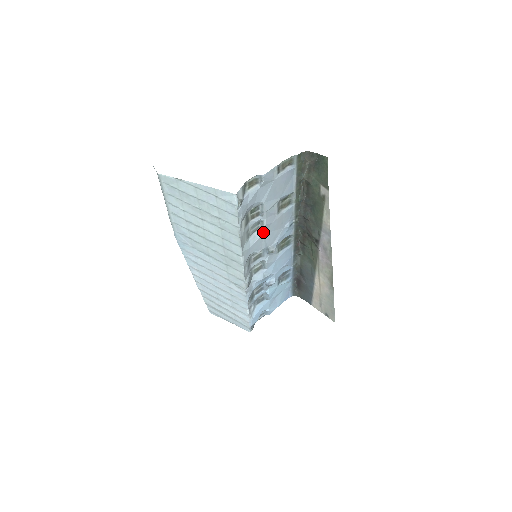
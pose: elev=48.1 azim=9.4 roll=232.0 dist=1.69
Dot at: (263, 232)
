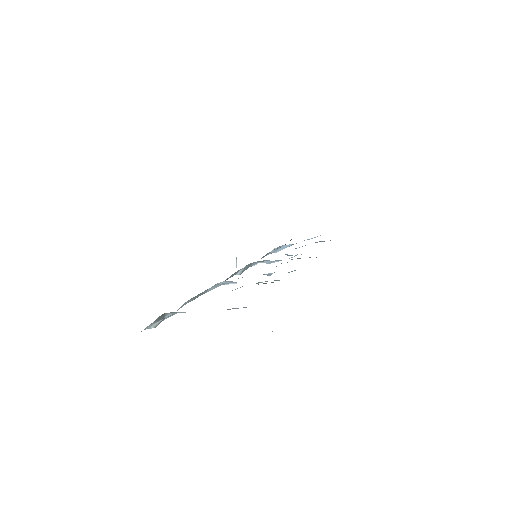
Dot at: occluded
